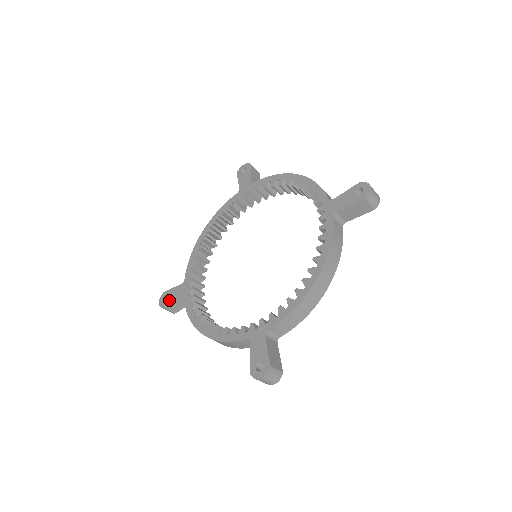
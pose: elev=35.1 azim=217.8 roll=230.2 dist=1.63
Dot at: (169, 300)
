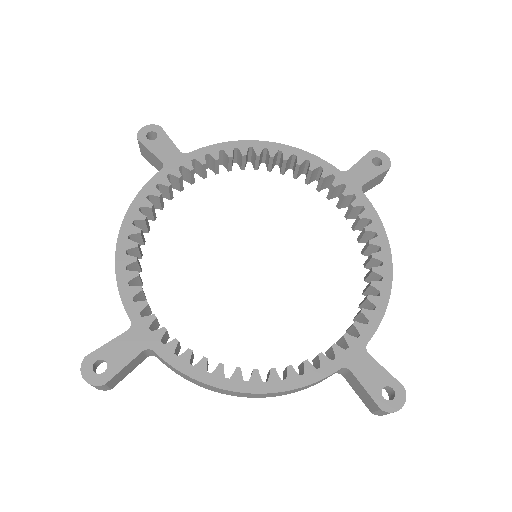
Dot at: (151, 144)
